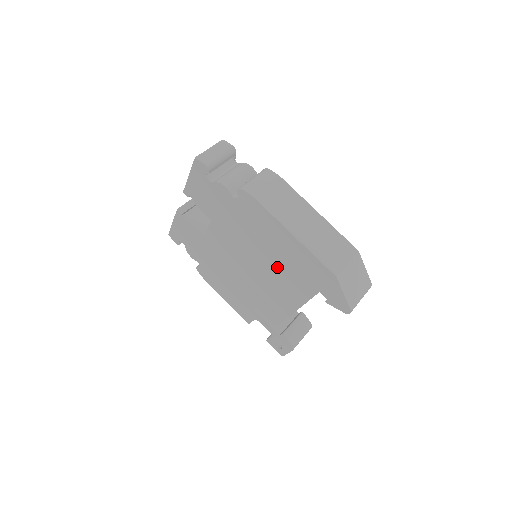
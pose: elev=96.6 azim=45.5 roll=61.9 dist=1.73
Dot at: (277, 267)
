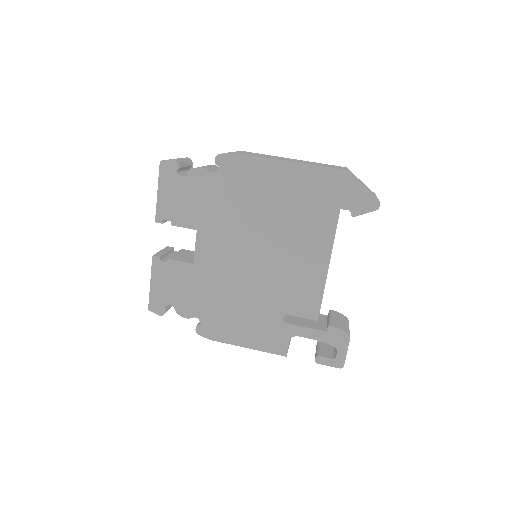
Dot at: (287, 222)
